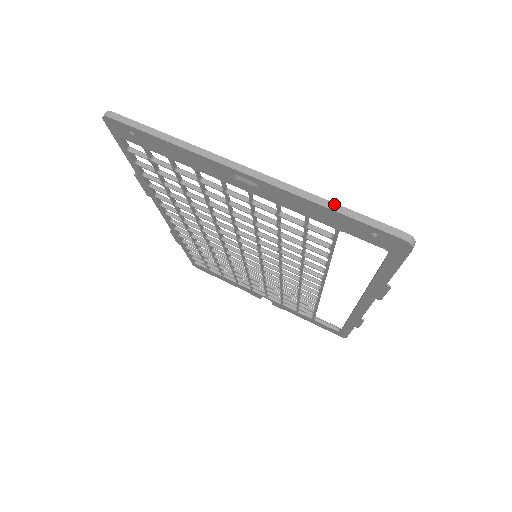
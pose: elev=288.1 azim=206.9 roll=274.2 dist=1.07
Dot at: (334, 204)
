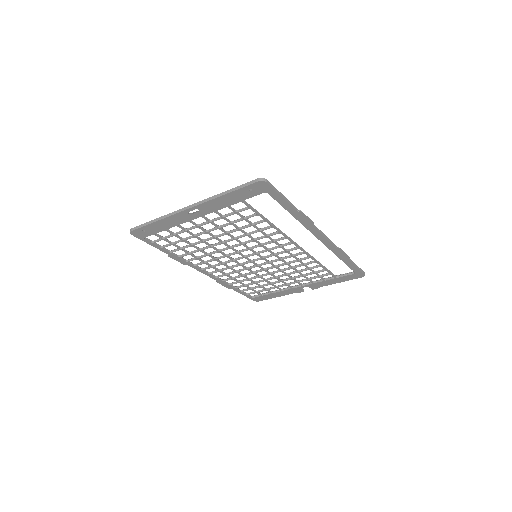
Dot at: (226, 191)
